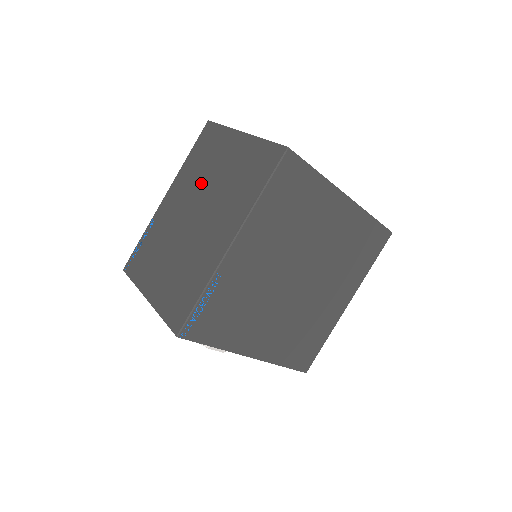
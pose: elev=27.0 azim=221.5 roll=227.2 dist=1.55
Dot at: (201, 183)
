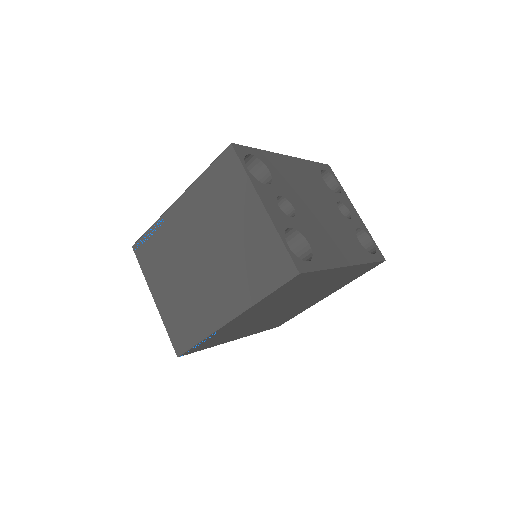
Dot at: (213, 225)
